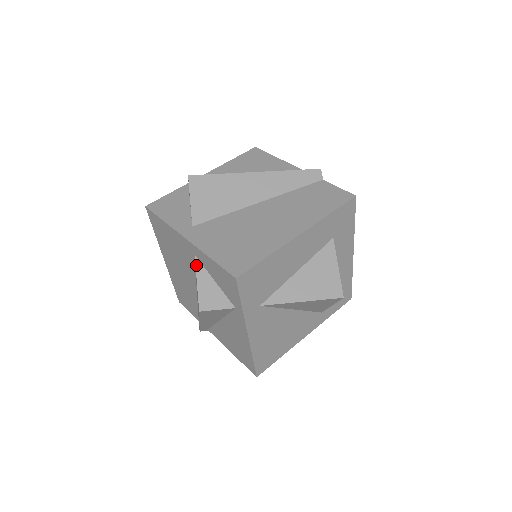
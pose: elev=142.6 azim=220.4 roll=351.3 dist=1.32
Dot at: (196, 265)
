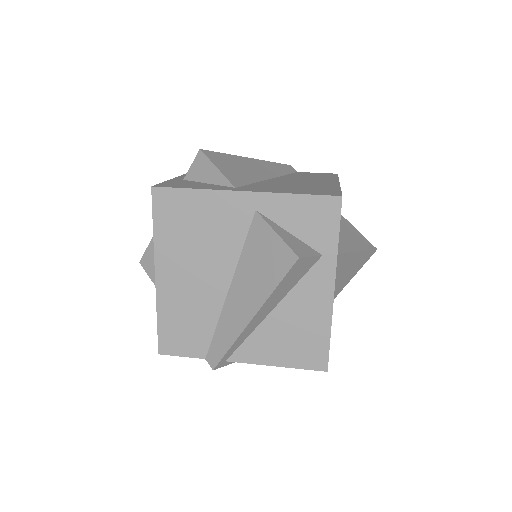
Dot at: (264, 219)
